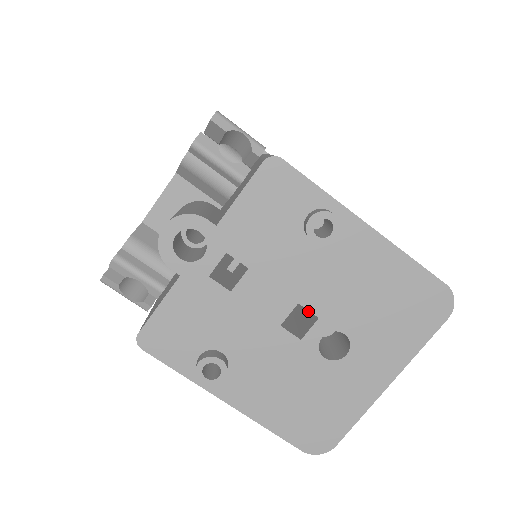
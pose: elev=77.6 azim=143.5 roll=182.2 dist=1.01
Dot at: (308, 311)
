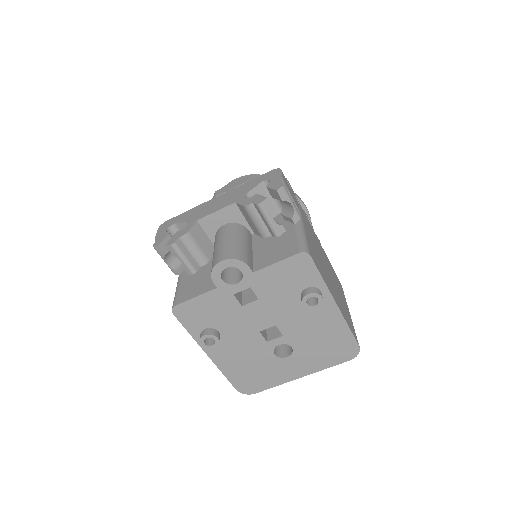
Dot at: occluded
